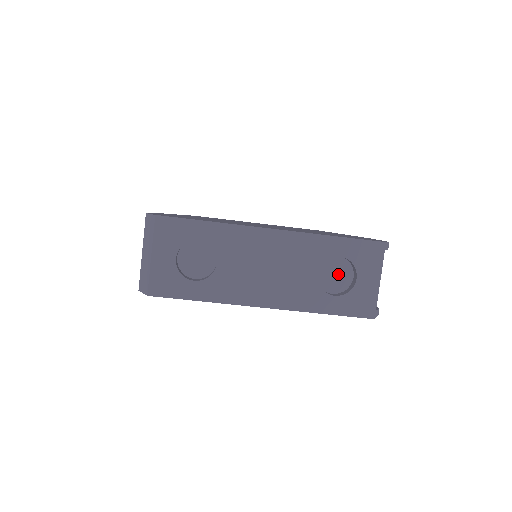
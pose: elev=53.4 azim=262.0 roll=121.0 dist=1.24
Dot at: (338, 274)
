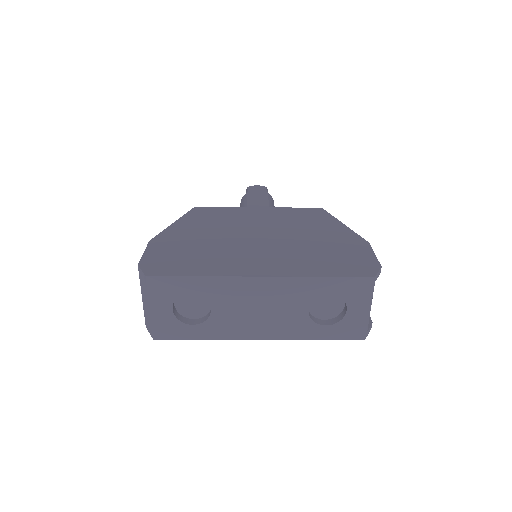
Dot at: (329, 303)
